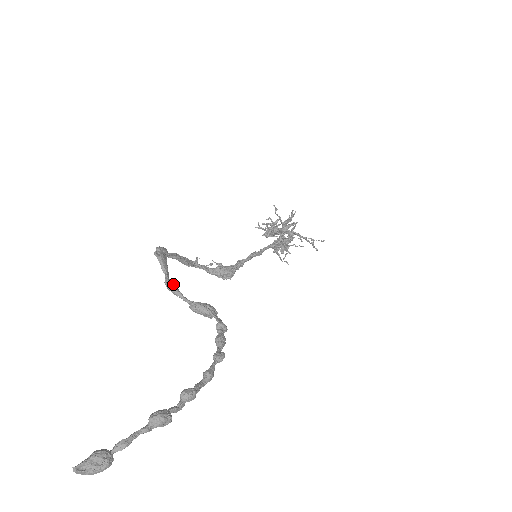
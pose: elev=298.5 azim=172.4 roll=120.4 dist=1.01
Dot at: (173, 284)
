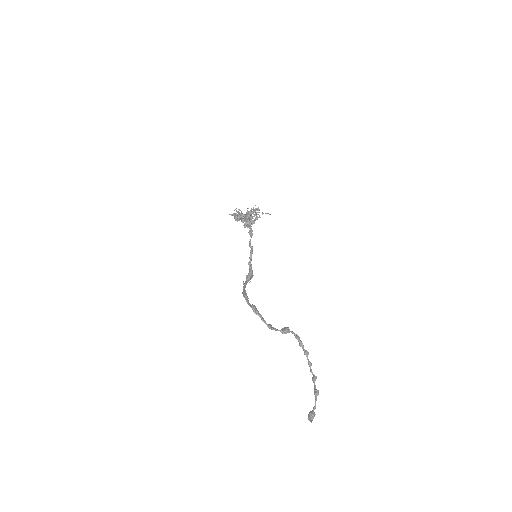
Dot at: (270, 326)
